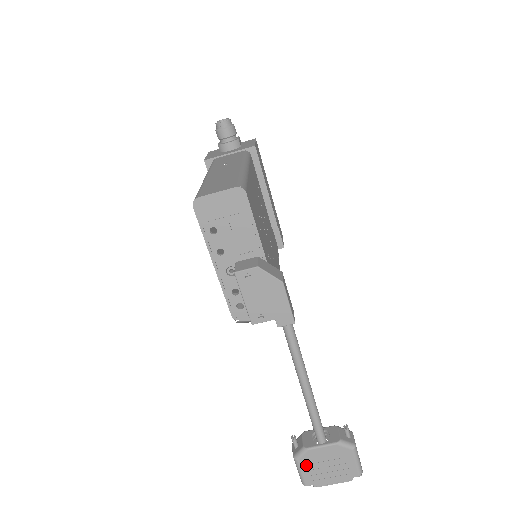
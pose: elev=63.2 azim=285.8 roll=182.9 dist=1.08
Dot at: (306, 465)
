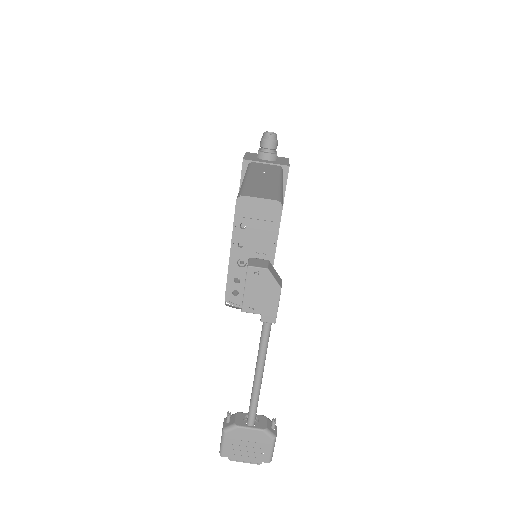
Dot at: (230, 439)
